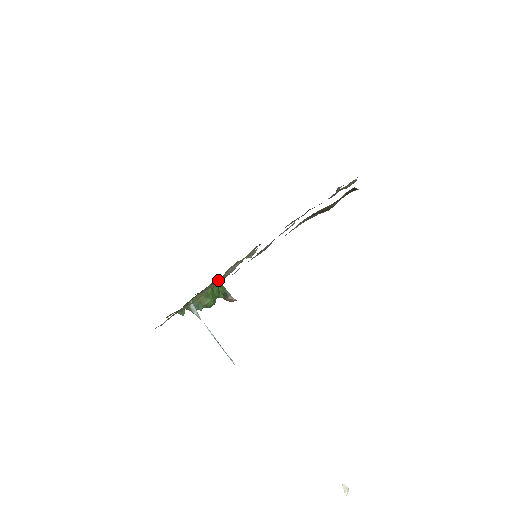
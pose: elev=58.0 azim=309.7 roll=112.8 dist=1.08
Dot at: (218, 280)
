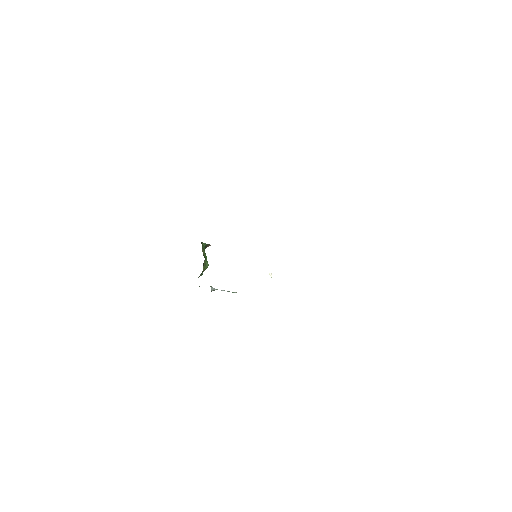
Dot at: occluded
